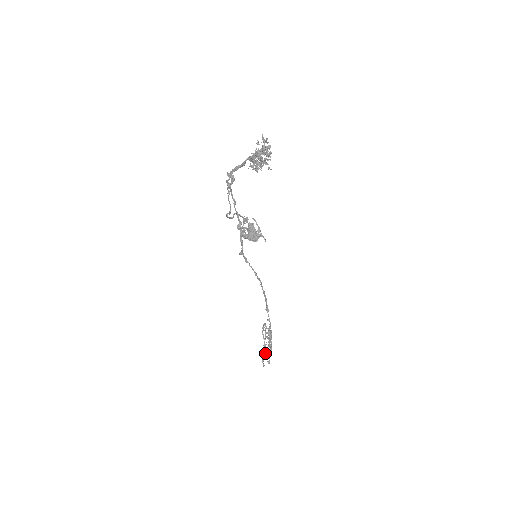
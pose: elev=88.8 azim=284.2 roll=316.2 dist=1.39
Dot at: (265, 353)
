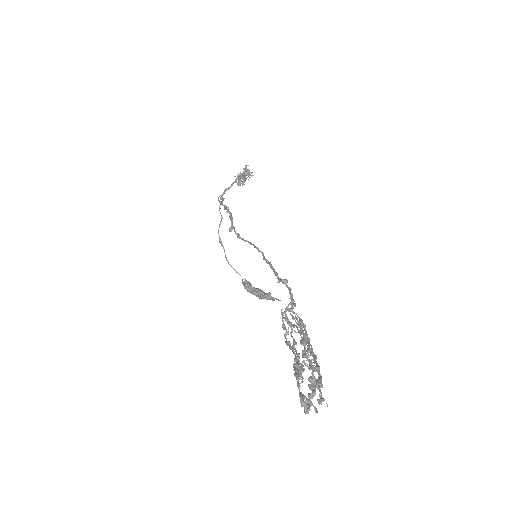
Dot at: occluded
